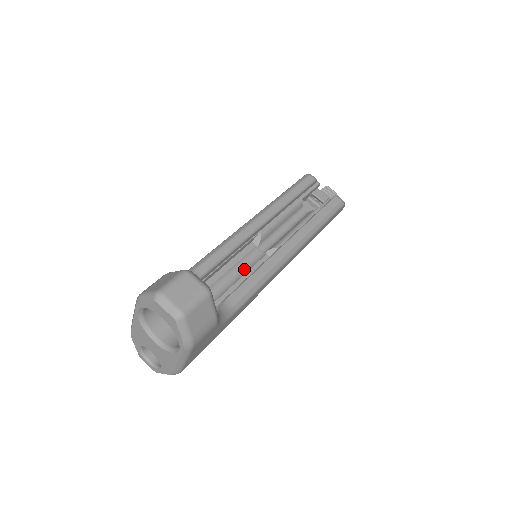
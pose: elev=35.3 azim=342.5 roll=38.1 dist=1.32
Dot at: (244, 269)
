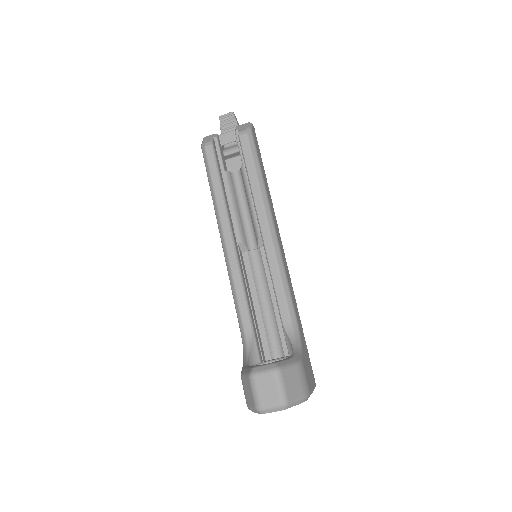
Dot at: (262, 277)
